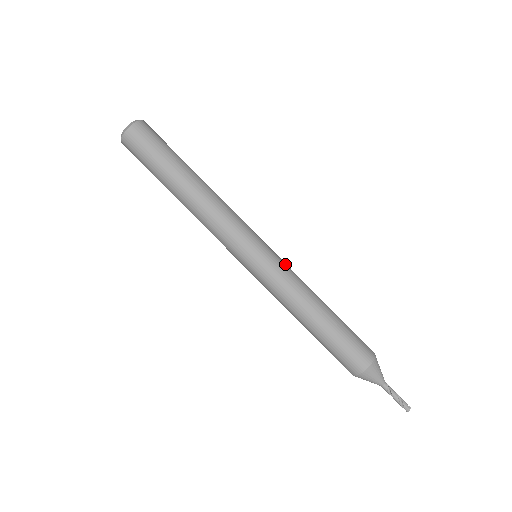
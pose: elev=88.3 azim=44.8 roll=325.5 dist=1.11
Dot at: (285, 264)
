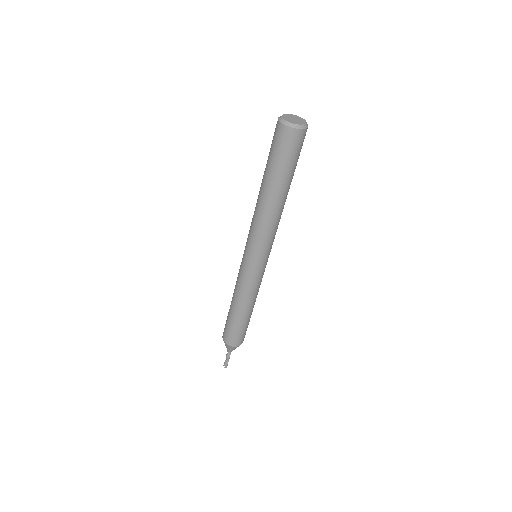
Dot at: occluded
